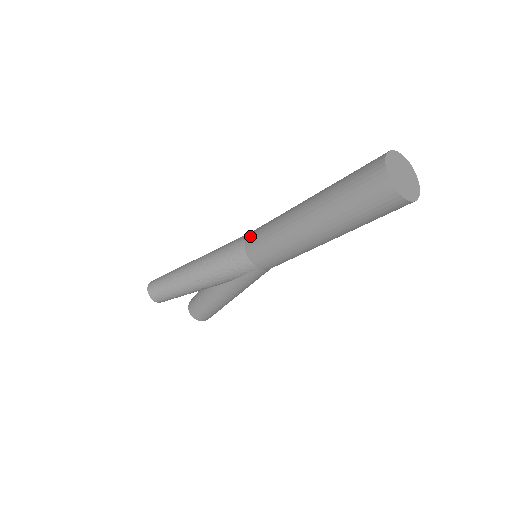
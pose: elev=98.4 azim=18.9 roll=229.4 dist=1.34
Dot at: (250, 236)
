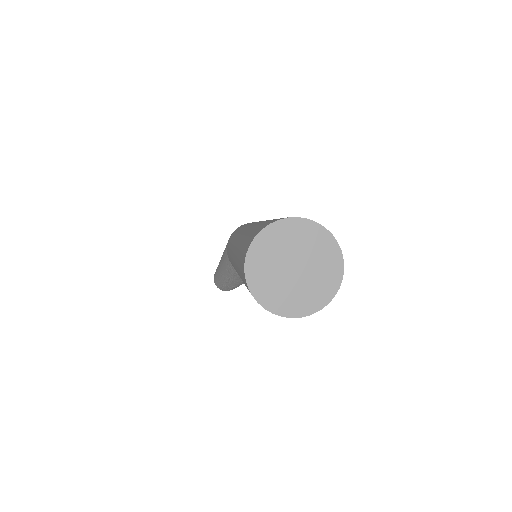
Dot at: occluded
